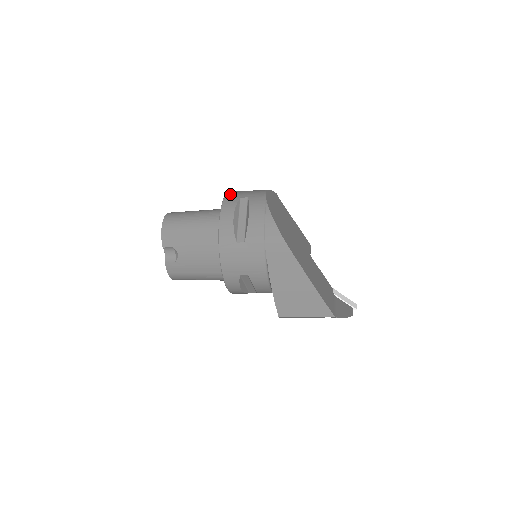
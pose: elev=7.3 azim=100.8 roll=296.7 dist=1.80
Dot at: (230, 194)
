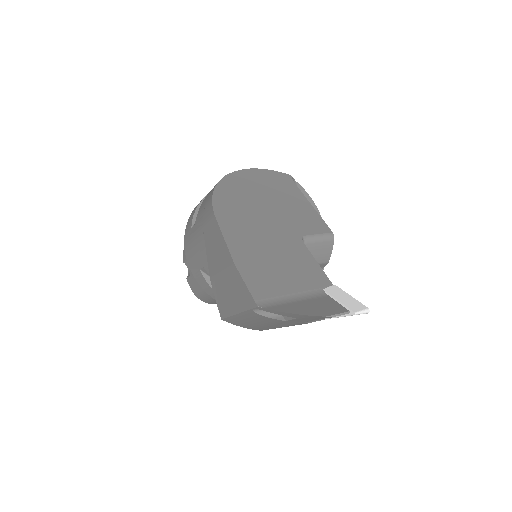
Dot at: occluded
